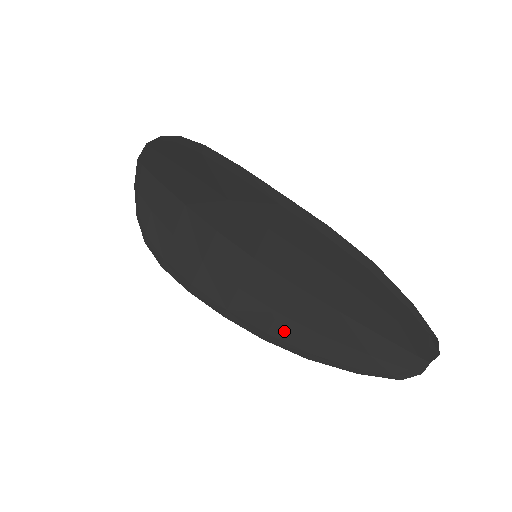
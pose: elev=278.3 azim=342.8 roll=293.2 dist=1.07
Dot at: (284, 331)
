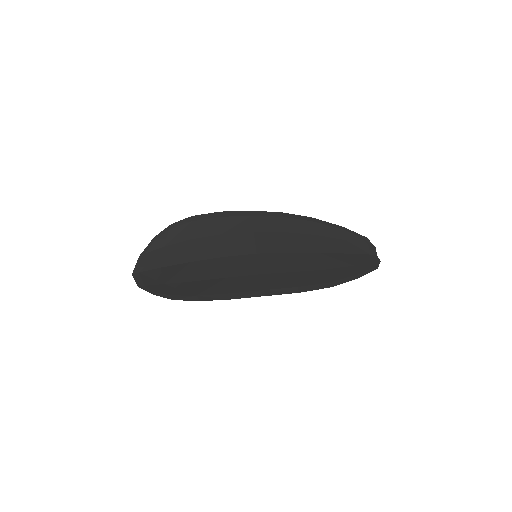
Dot at: (305, 279)
